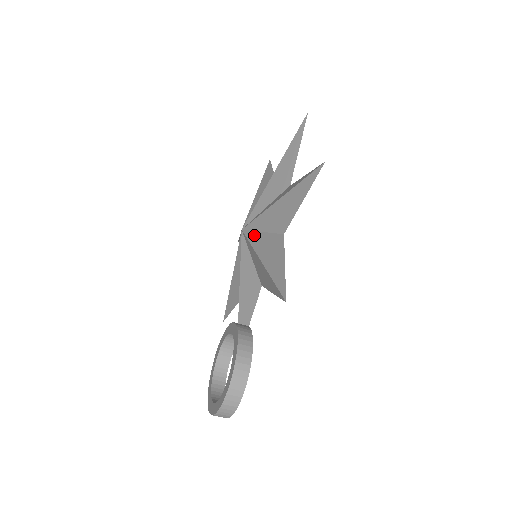
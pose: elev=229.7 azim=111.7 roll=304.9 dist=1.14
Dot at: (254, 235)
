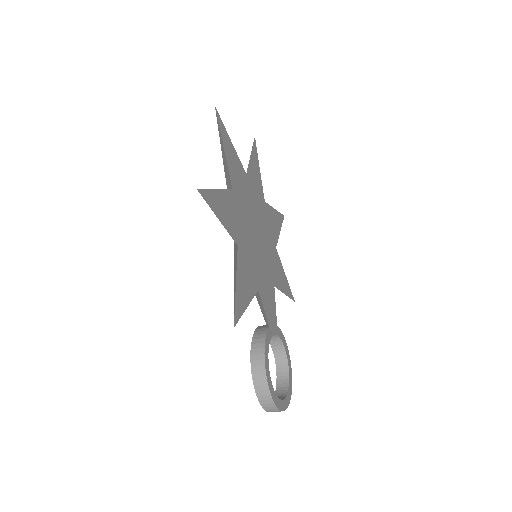
Dot at: occluded
